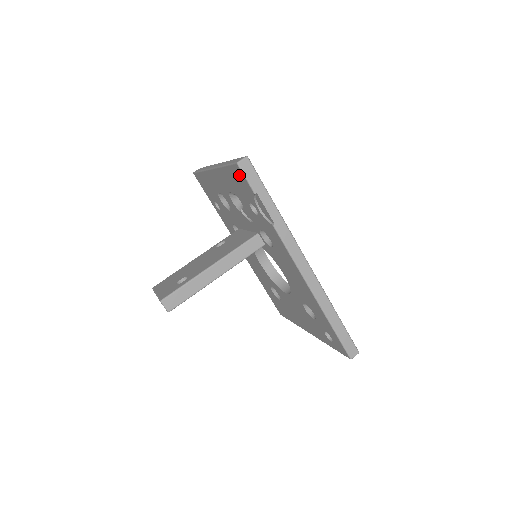
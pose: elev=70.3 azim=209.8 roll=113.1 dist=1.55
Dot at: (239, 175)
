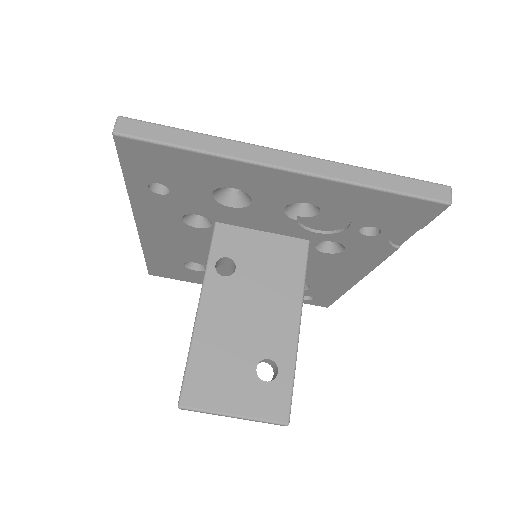
Dot at: (421, 211)
